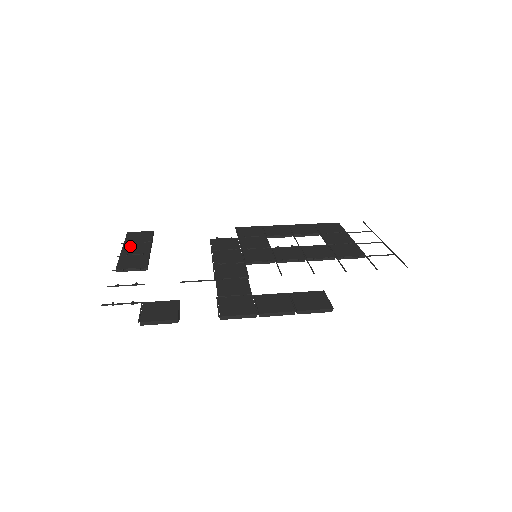
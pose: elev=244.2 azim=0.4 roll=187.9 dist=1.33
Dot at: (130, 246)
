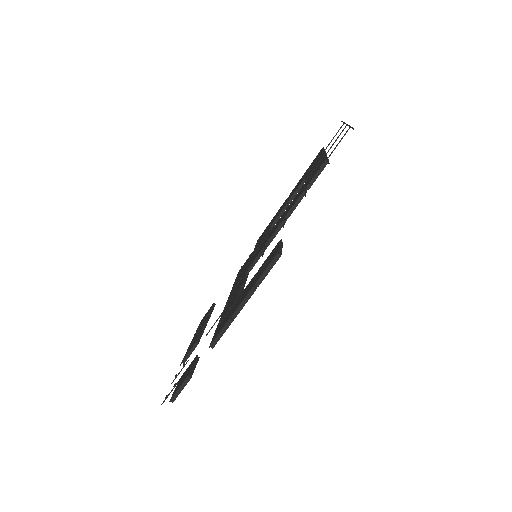
Dot at: (196, 332)
